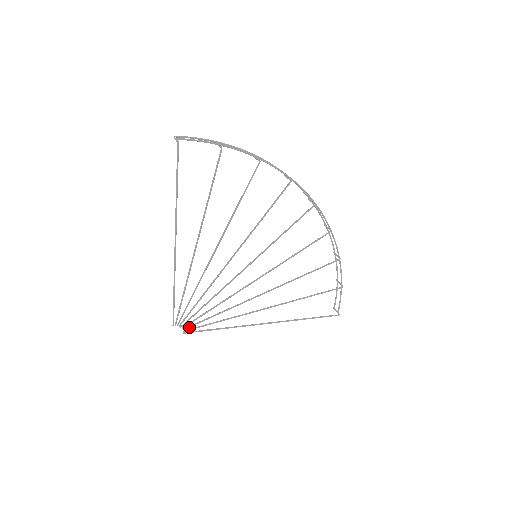
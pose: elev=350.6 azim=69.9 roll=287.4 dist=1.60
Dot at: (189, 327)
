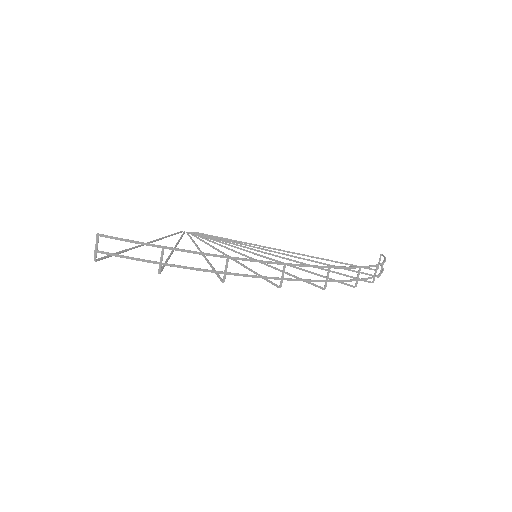
Dot at: occluded
